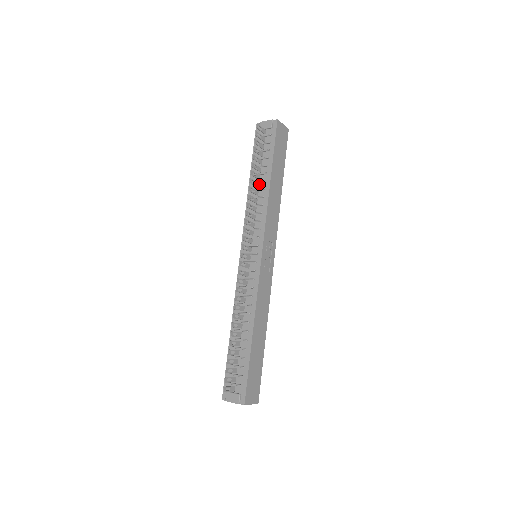
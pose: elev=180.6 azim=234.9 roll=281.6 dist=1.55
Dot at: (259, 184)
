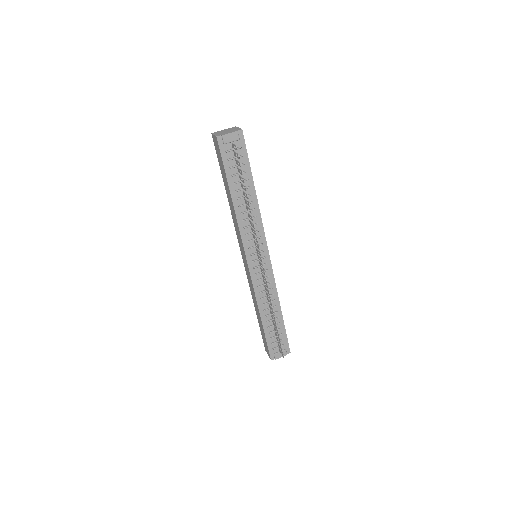
Dot at: (245, 199)
